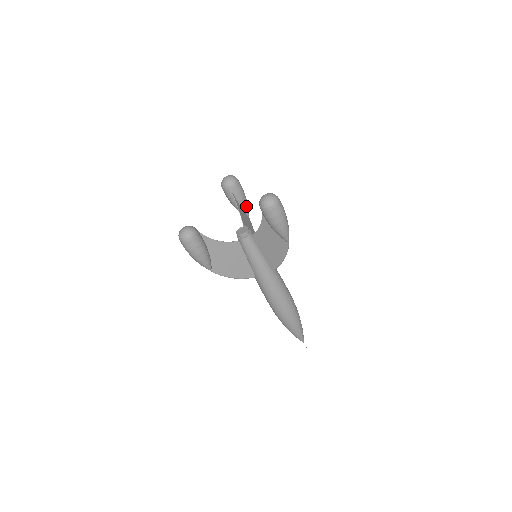
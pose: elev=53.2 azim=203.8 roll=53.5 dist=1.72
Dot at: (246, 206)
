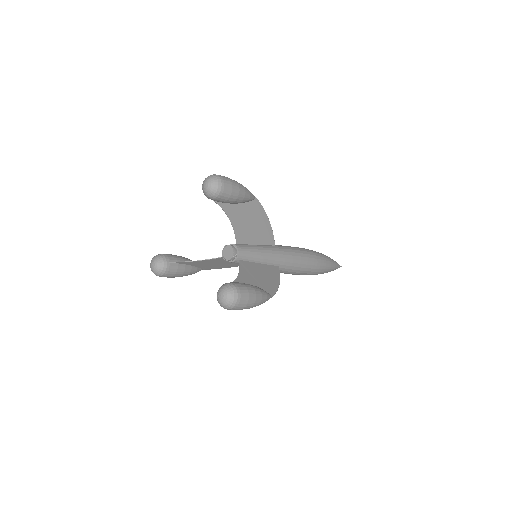
Dot at: (244, 200)
